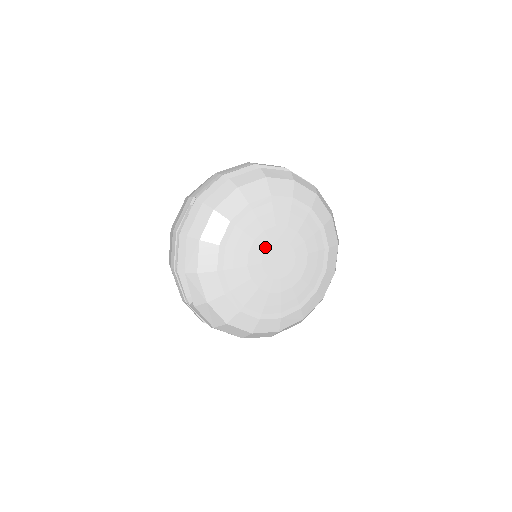
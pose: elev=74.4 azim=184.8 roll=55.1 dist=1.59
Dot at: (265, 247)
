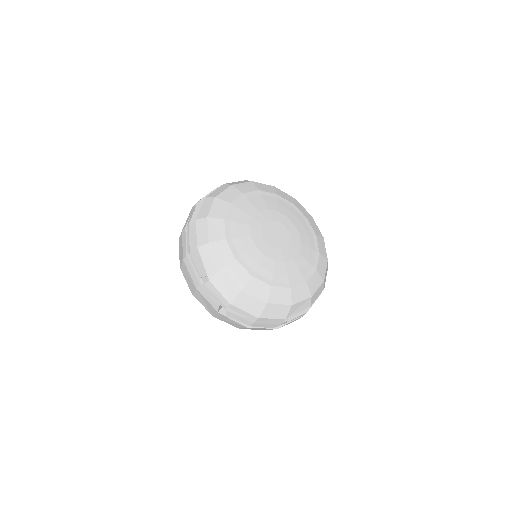
Dot at: (263, 223)
